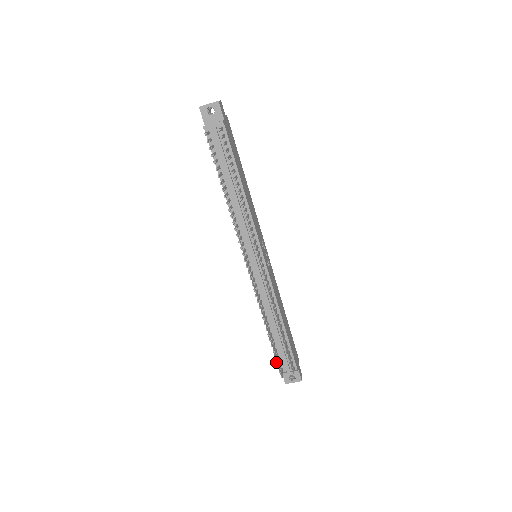
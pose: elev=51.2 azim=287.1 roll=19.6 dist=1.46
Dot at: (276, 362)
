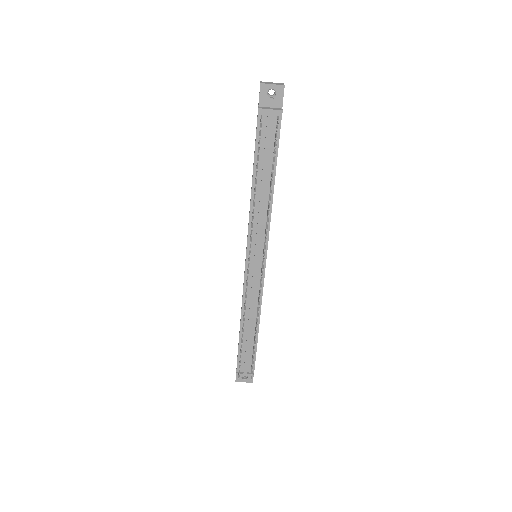
Dot at: (239, 364)
